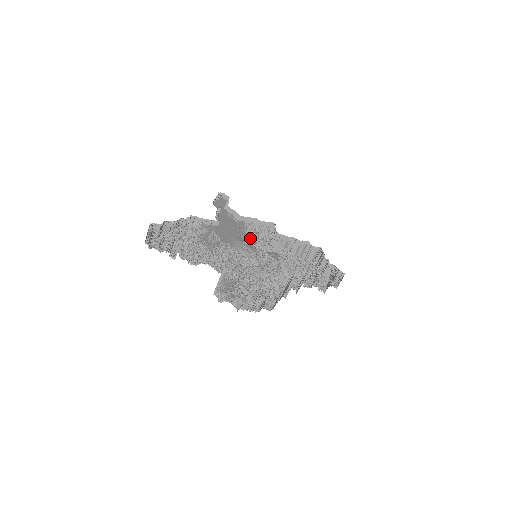
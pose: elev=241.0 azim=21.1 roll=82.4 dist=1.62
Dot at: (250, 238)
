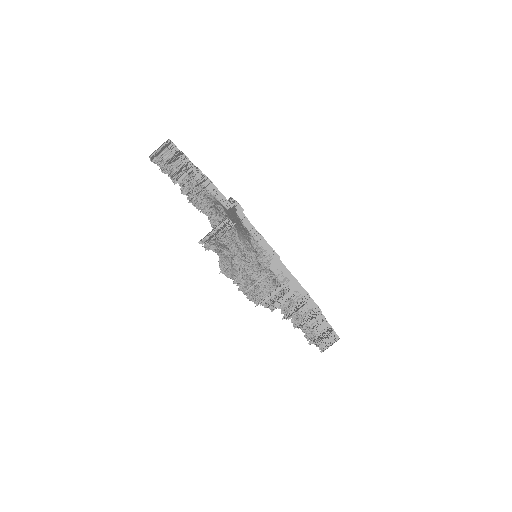
Dot at: occluded
